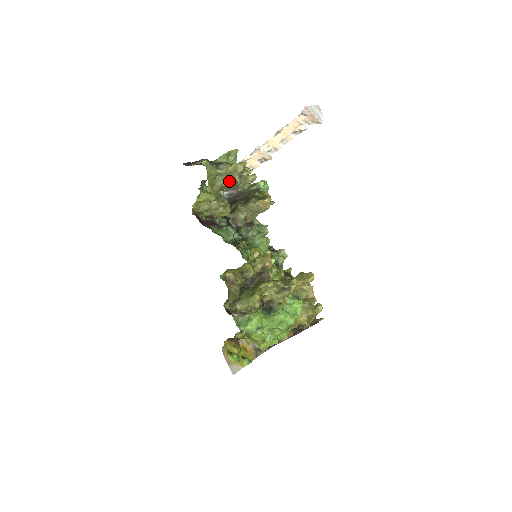
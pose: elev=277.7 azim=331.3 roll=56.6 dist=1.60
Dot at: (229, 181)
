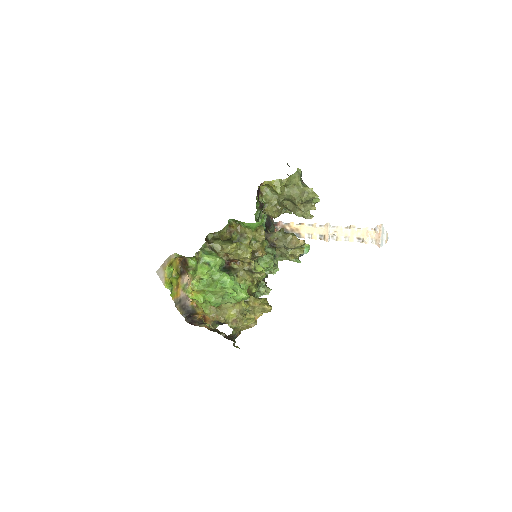
Dot at: (298, 196)
